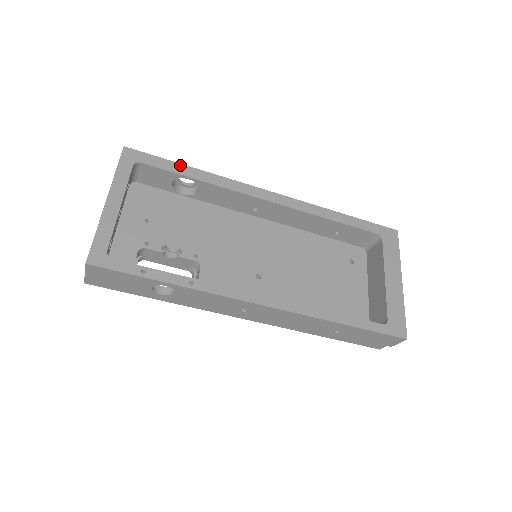
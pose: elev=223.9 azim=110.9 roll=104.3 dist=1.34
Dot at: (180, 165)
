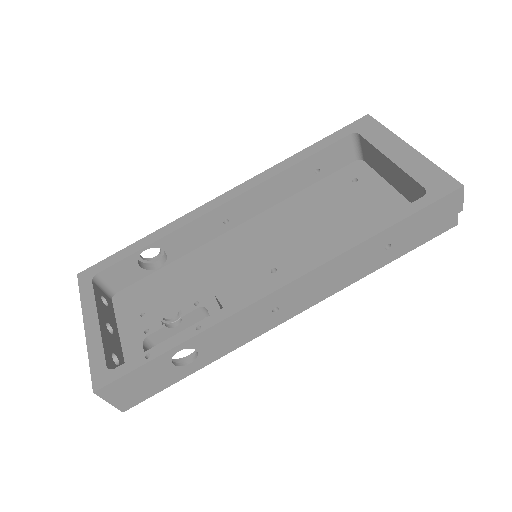
Dot at: (130, 246)
